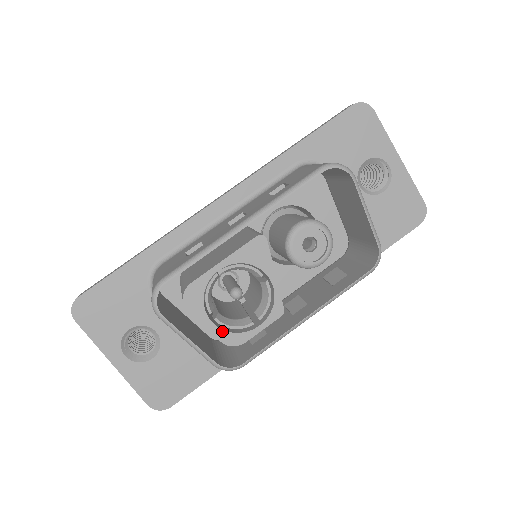
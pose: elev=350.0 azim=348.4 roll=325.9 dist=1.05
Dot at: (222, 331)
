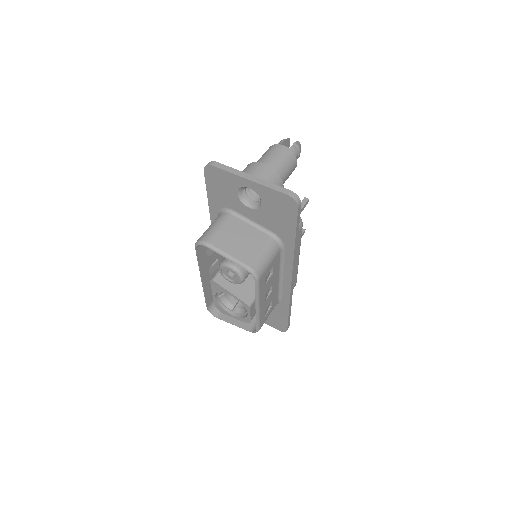
Dot at: (240, 318)
